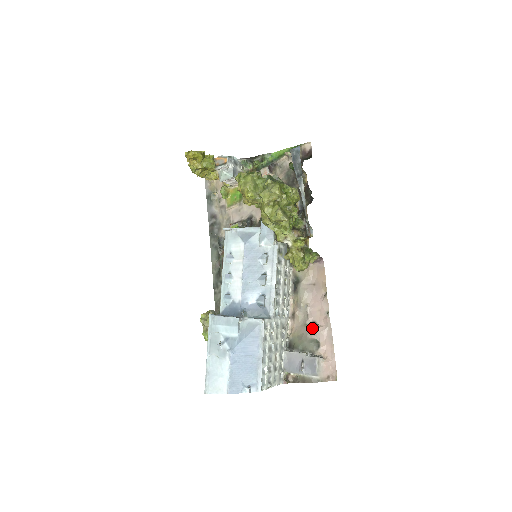
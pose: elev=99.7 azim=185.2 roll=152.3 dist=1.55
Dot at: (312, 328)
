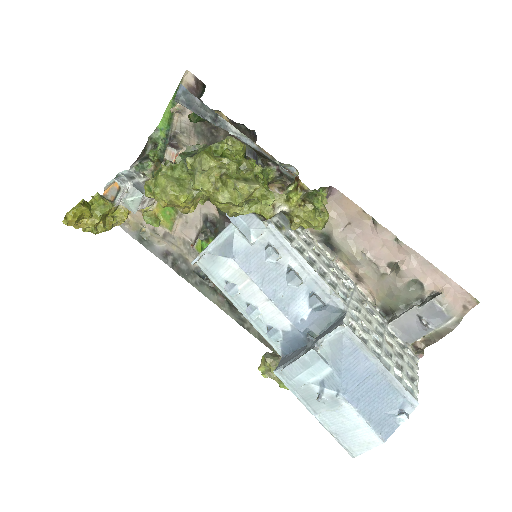
Dot at: (394, 272)
